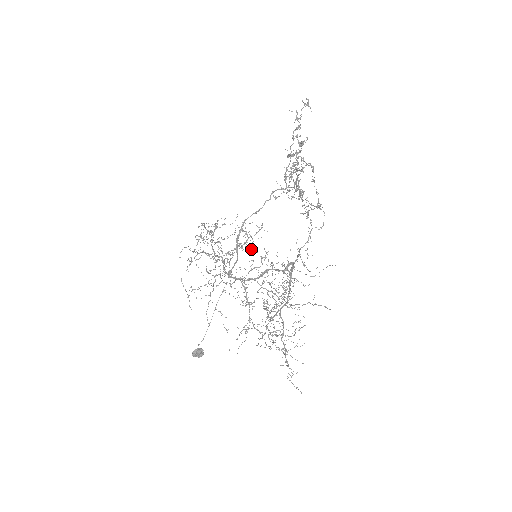
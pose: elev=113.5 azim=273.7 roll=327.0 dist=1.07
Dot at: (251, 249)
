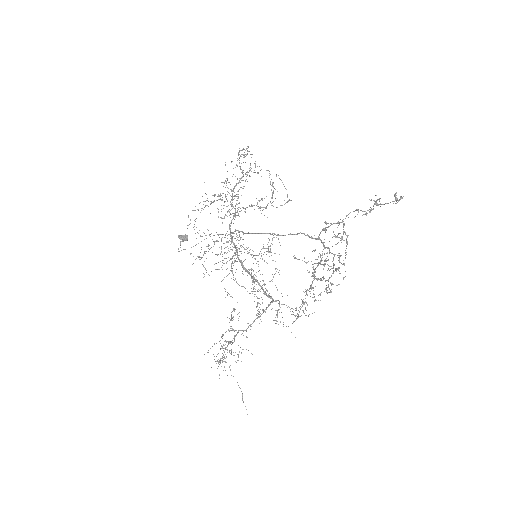
Dot at: occluded
